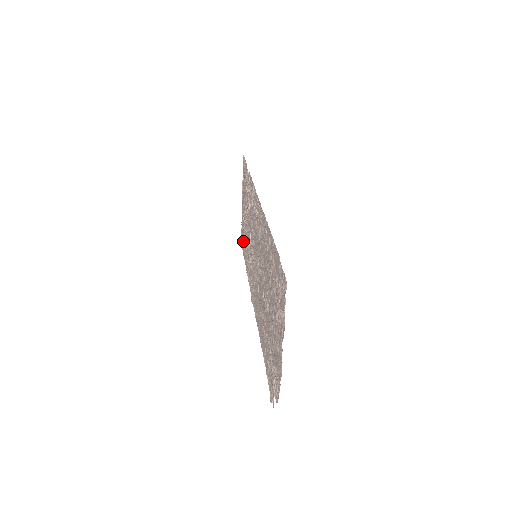
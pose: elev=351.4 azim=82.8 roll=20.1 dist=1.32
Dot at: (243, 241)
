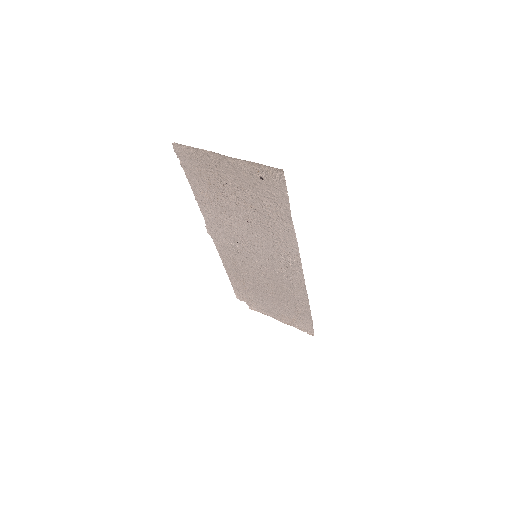
Dot at: (196, 171)
